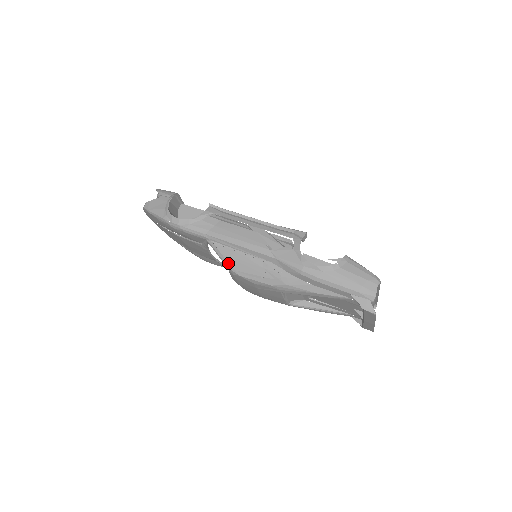
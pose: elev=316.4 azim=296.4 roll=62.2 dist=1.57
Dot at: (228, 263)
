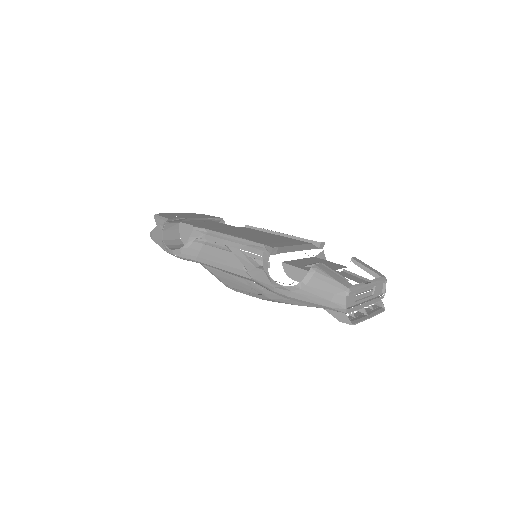
Dot at: (222, 282)
